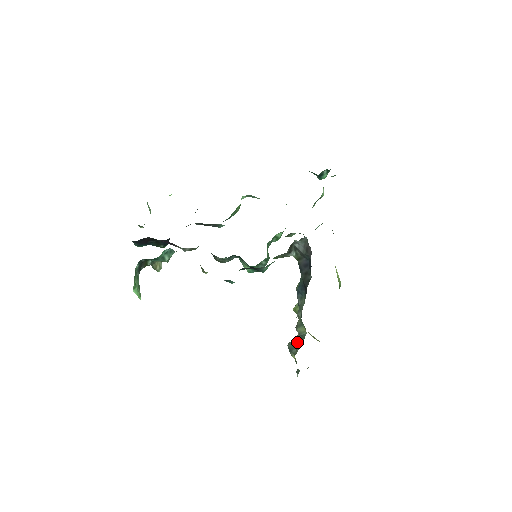
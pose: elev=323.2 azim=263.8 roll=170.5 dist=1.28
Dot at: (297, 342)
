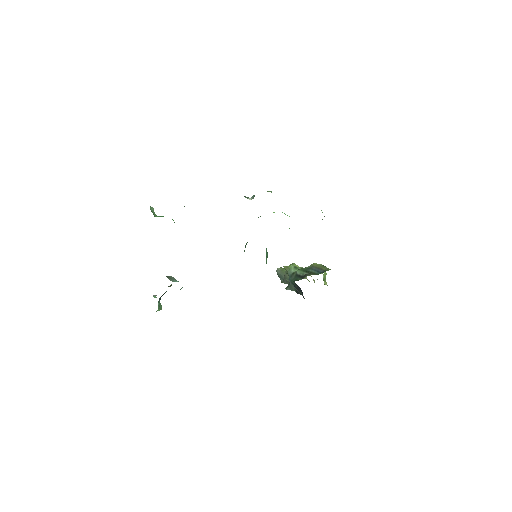
Dot at: (284, 279)
